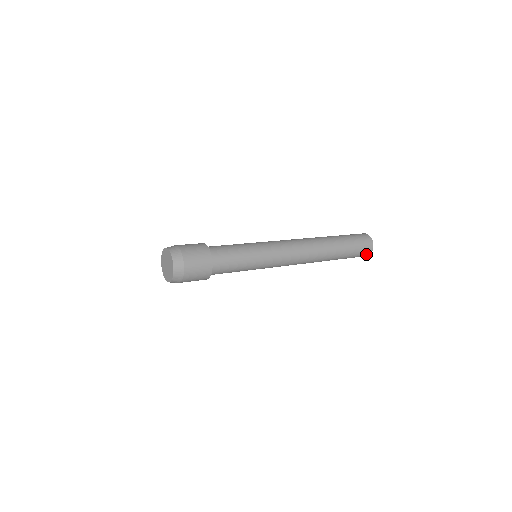
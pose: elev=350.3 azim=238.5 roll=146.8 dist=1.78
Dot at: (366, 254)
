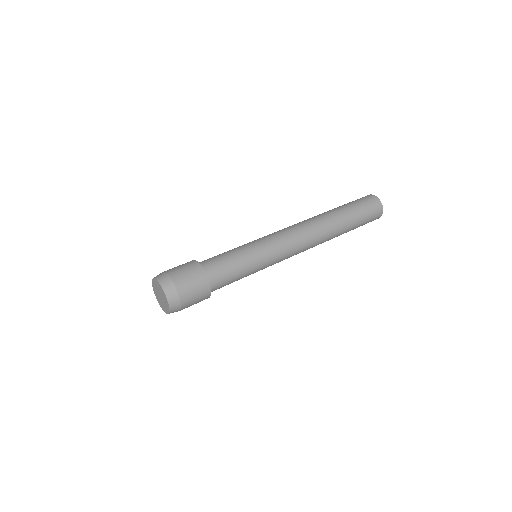
Dot at: (378, 214)
